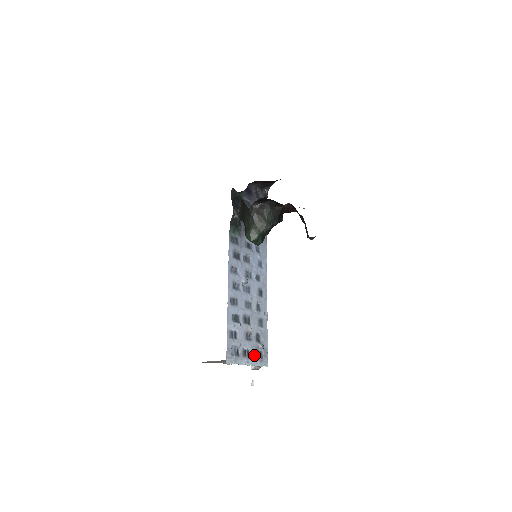
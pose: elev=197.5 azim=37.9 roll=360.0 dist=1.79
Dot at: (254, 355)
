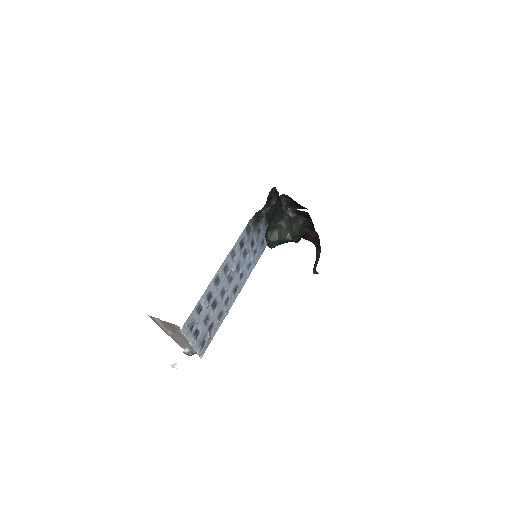
Dot at: (200, 340)
